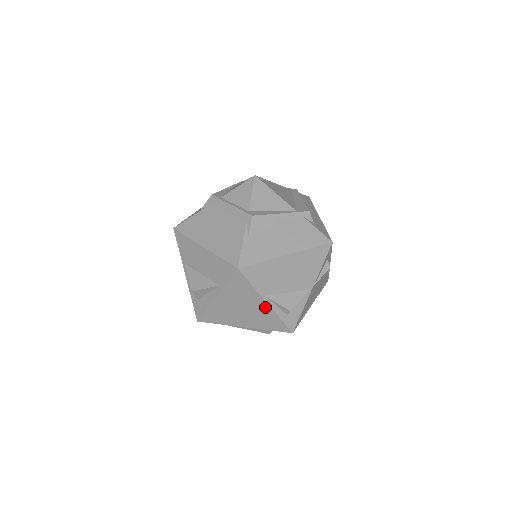
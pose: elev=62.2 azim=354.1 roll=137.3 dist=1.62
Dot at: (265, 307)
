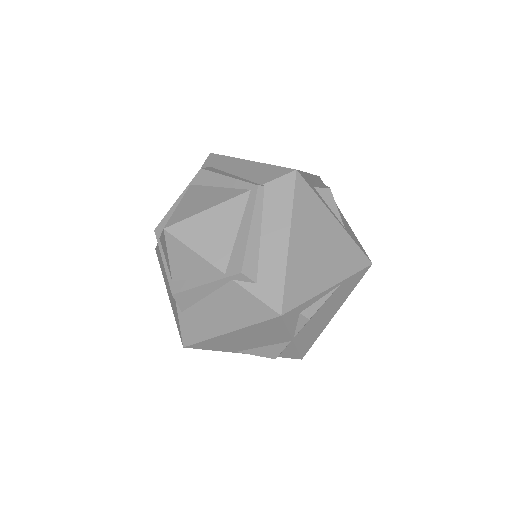
Dot at: occluded
